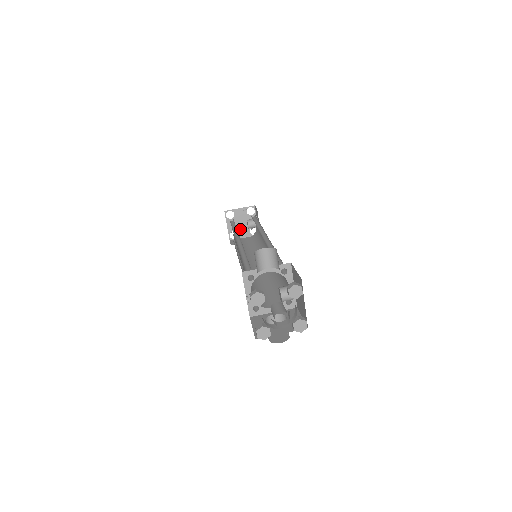
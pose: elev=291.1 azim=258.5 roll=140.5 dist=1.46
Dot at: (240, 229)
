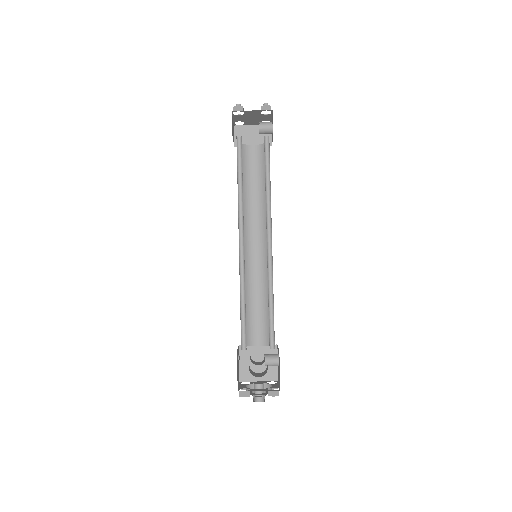
Dot at: (249, 121)
